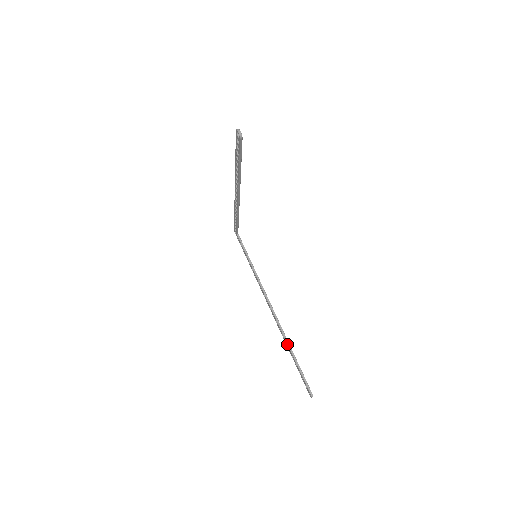
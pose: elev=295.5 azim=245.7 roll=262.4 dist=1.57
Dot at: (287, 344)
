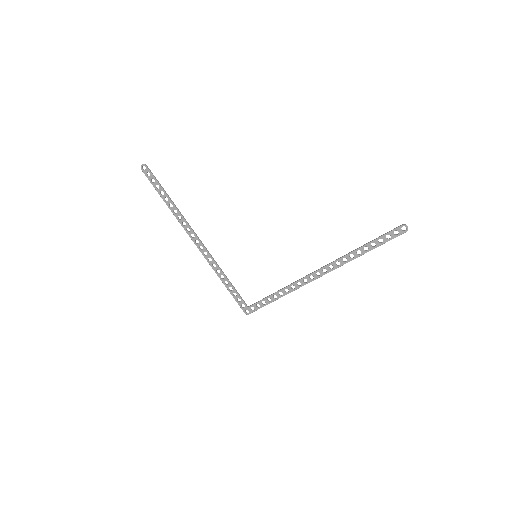
Dot at: (351, 253)
